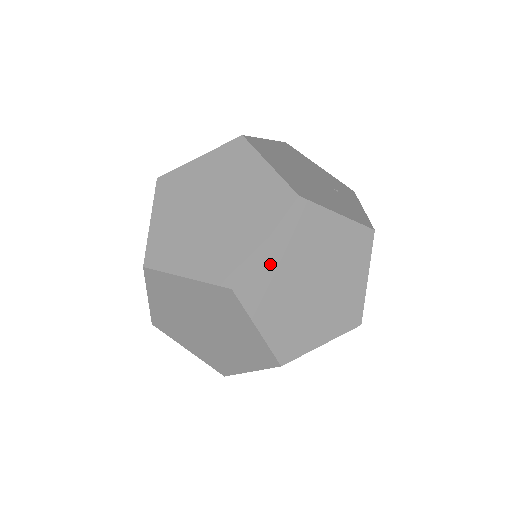
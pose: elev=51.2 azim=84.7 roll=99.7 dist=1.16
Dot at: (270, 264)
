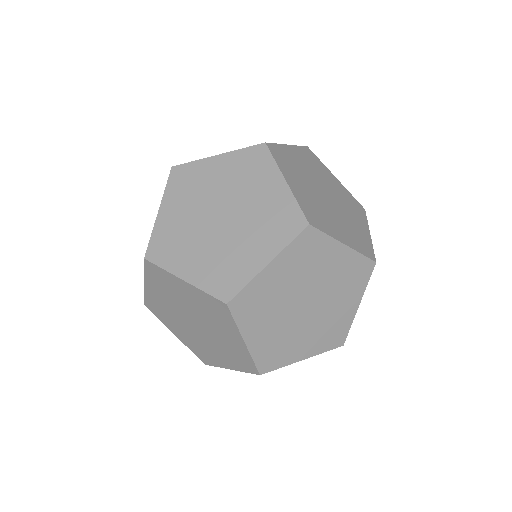
Dot at: (170, 224)
